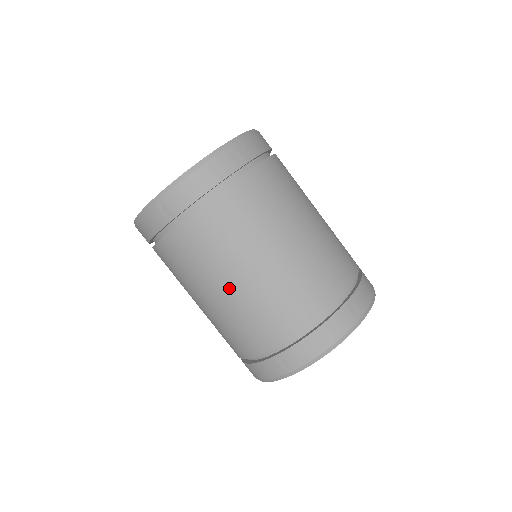
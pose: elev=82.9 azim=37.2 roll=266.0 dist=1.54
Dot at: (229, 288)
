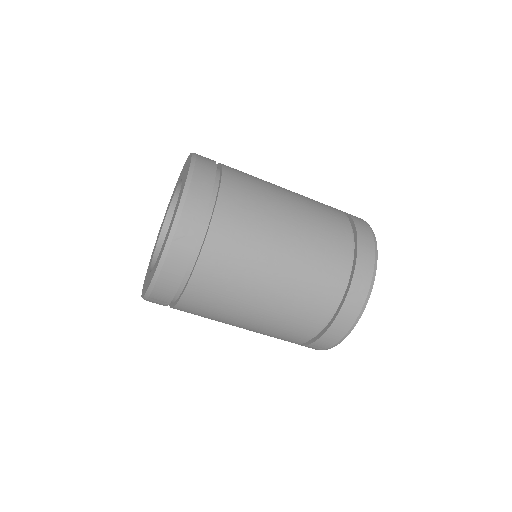
Dot at: (244, 325)
